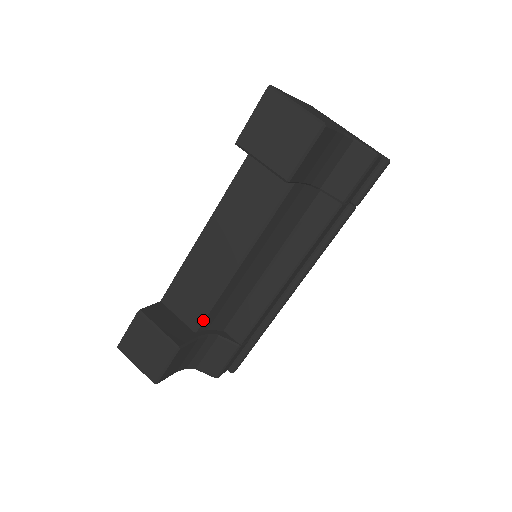
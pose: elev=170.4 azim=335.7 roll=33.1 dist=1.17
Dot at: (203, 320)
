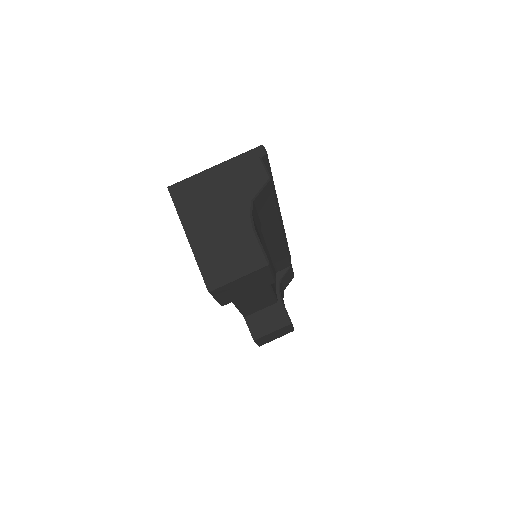
Dot at: (276, 298)
